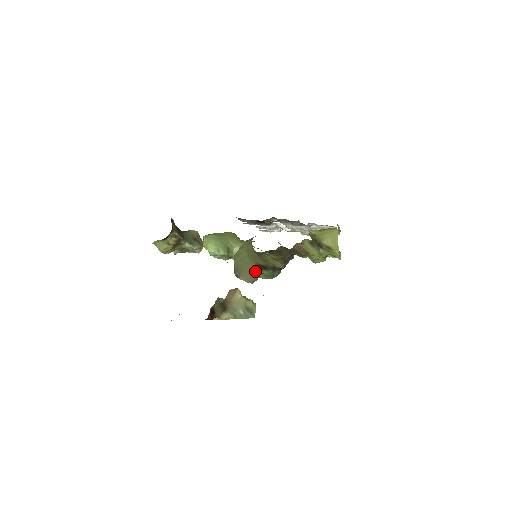
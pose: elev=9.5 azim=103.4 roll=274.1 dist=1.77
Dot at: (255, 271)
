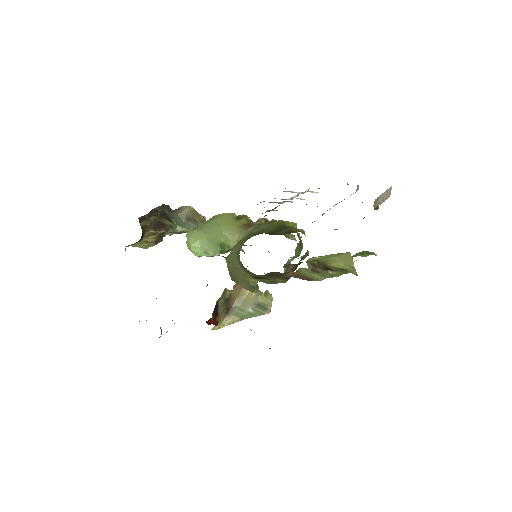
Dot at: (252, 282)
